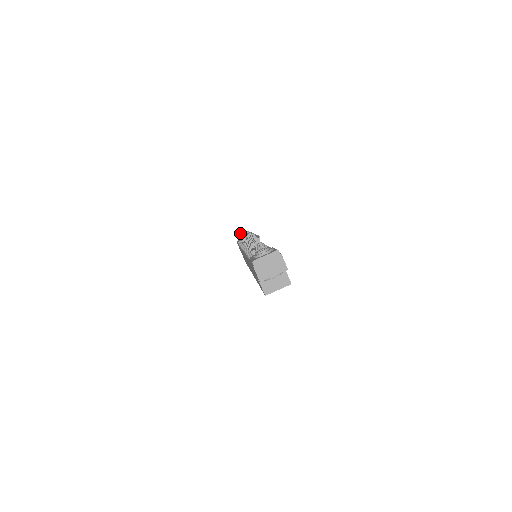
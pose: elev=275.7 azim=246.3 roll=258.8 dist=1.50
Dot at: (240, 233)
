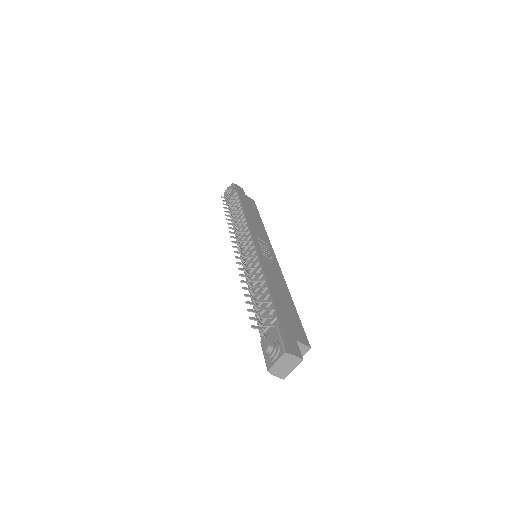
Dot at: occluded
